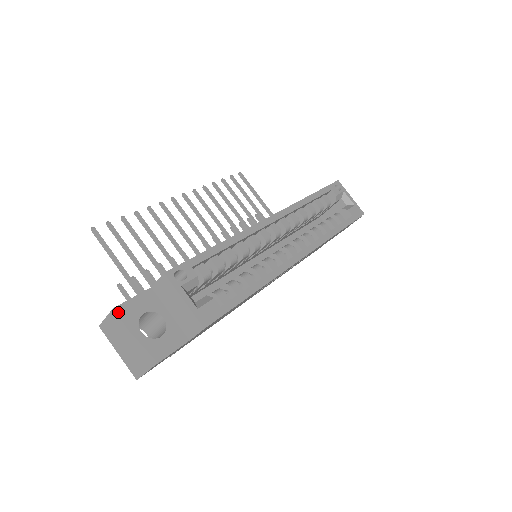
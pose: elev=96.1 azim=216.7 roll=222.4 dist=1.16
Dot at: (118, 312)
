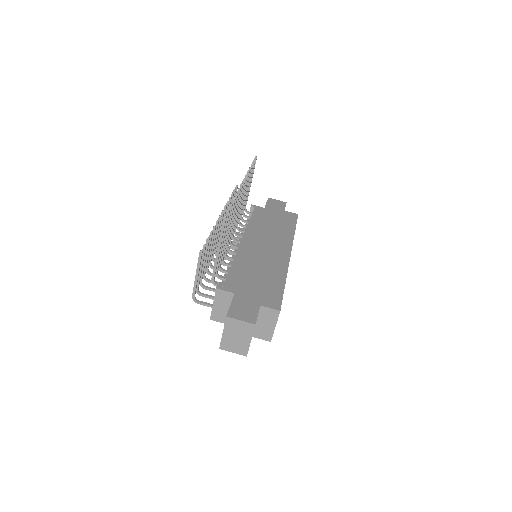
Dot at: occluded
